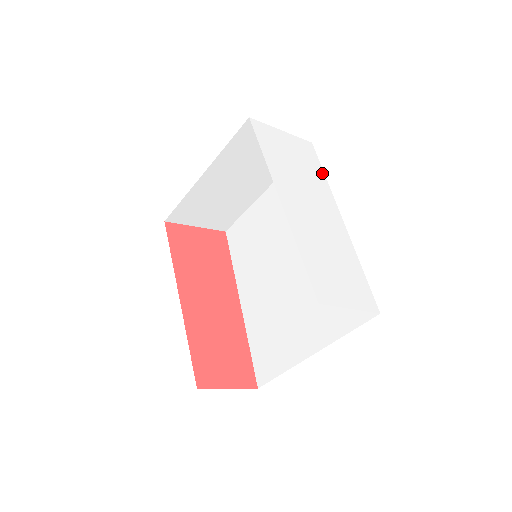
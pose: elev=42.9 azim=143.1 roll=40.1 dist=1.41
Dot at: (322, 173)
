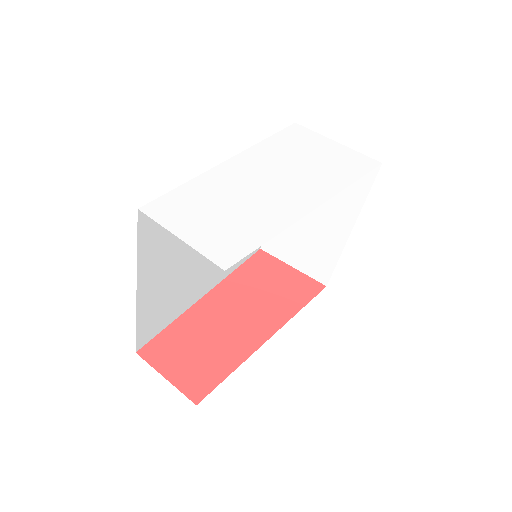
Dot at: (352, 179)
